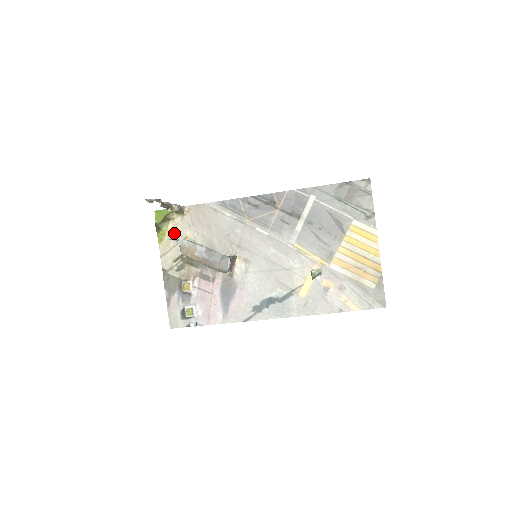
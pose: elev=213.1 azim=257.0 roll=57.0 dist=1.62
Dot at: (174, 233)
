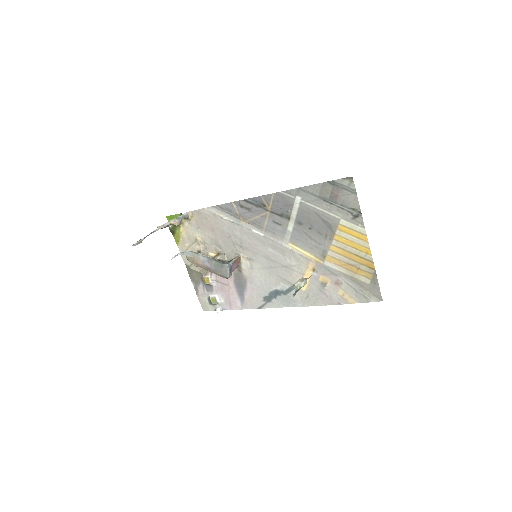
Dot at: (186, 235)
